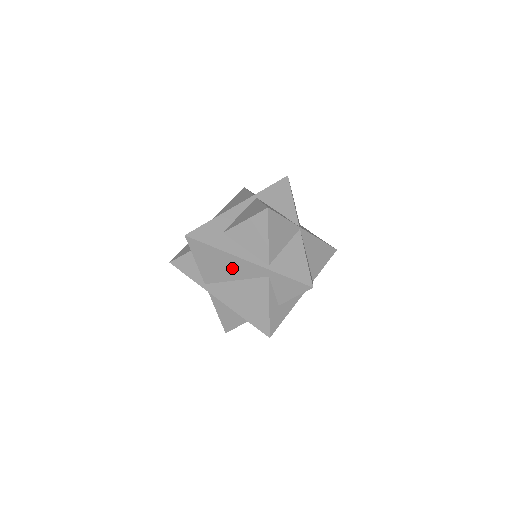
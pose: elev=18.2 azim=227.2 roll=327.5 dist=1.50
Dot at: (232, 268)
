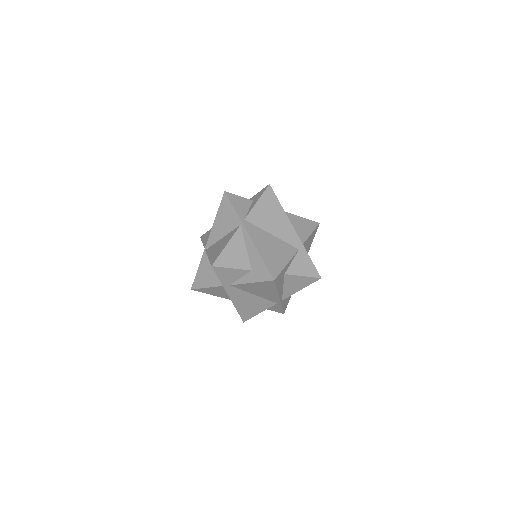
Dot at: (279, 226)
